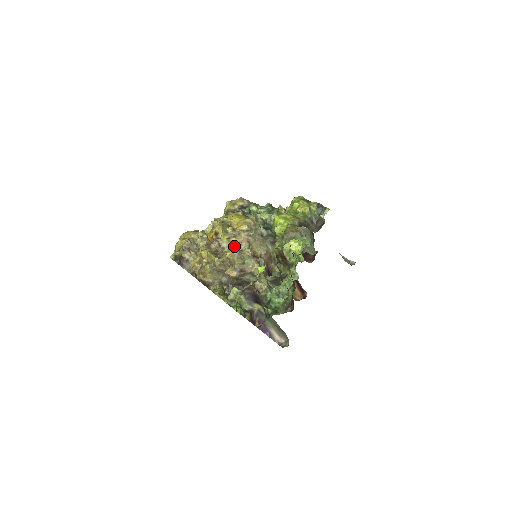
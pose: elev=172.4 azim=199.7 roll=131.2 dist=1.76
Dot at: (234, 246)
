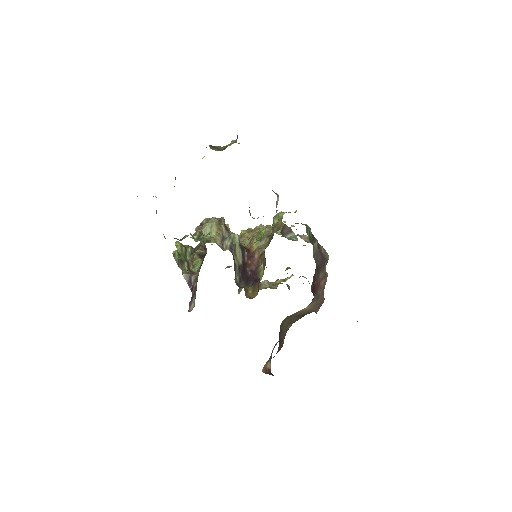
Dot at: (242, 239)
